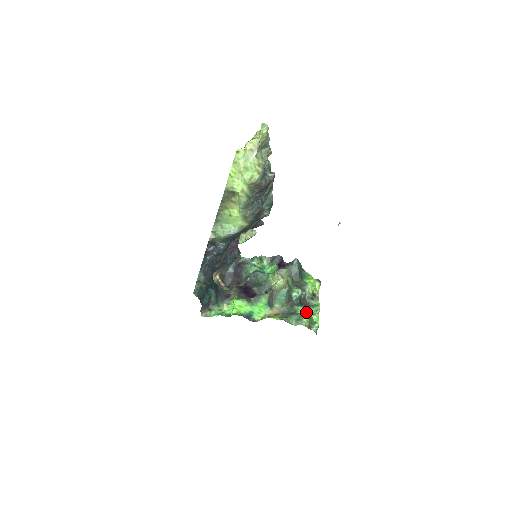
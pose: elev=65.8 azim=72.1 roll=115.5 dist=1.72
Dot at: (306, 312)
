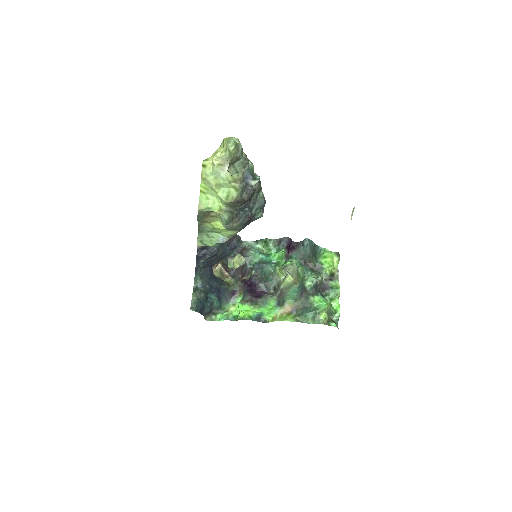
Dot at: (323, 305)
